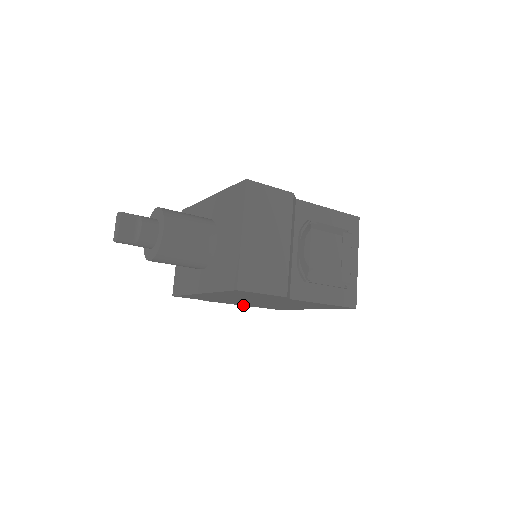
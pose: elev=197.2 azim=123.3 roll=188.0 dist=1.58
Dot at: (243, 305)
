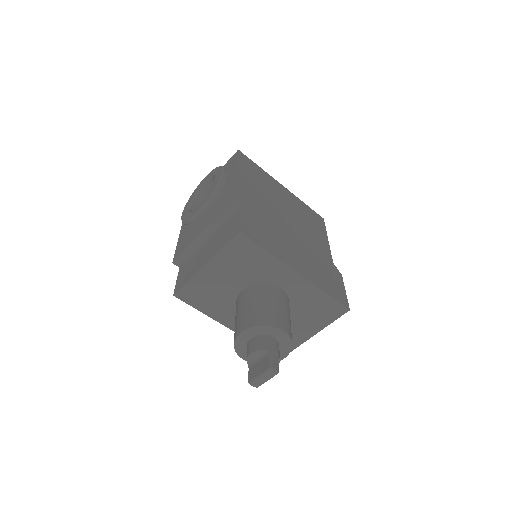
Dot at: occluded
